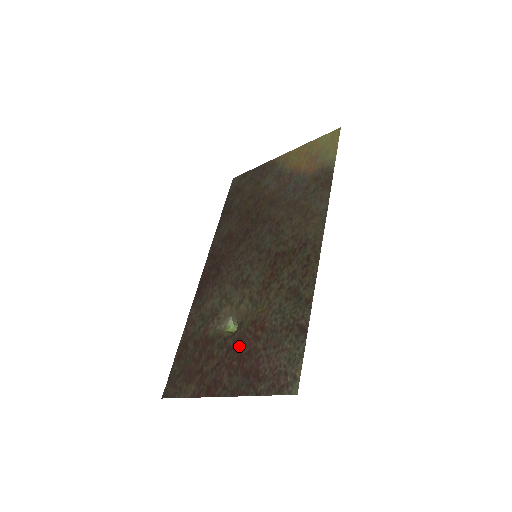
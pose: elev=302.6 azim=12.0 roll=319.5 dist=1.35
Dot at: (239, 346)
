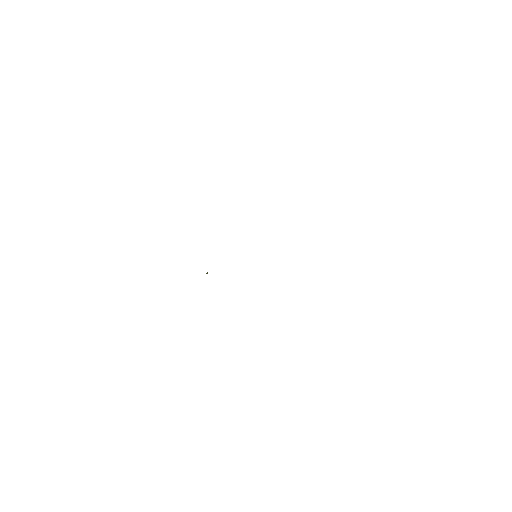
Dot at: occluded
